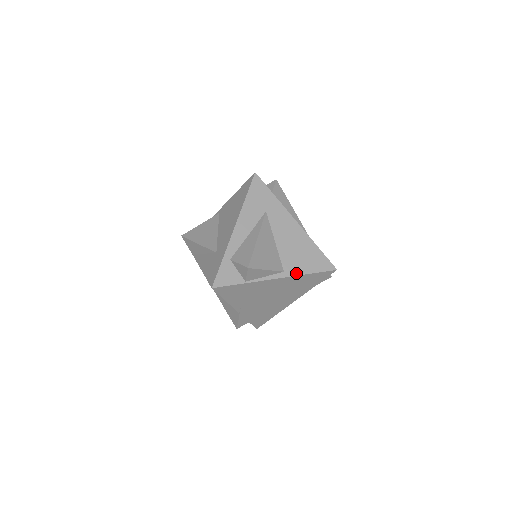
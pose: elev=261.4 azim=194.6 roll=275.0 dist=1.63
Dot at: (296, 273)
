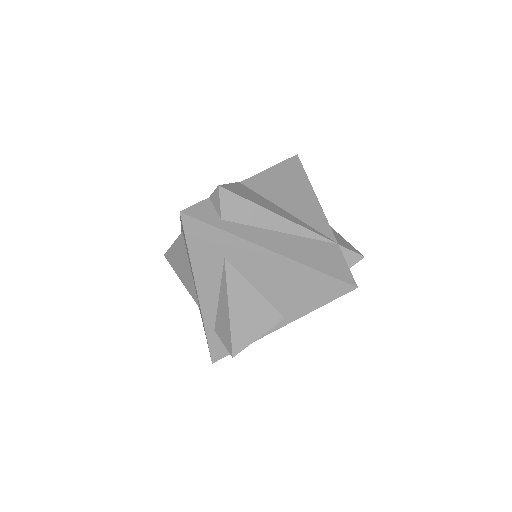
Dot at: (301, 314)
